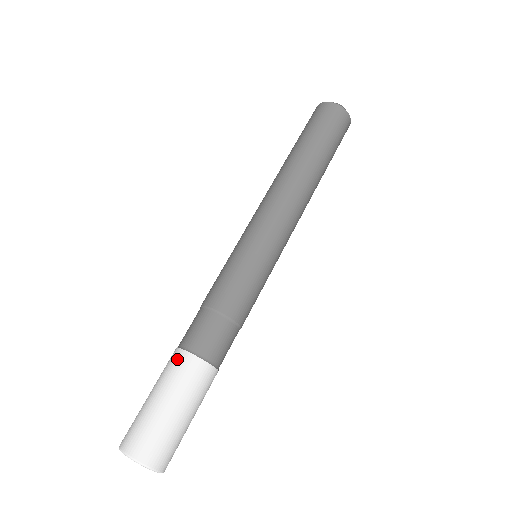
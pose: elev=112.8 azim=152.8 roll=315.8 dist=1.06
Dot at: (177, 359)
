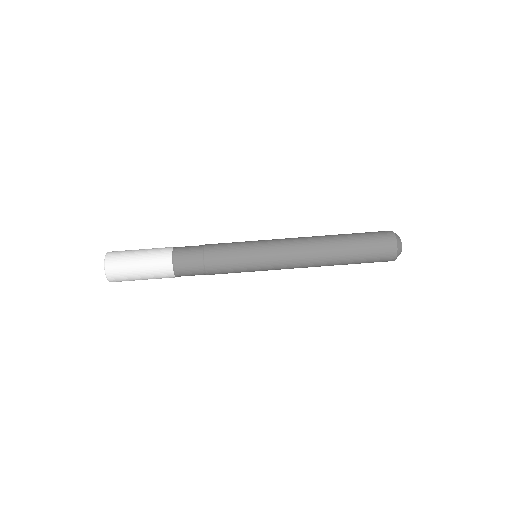
Dot at: (166, 267)
